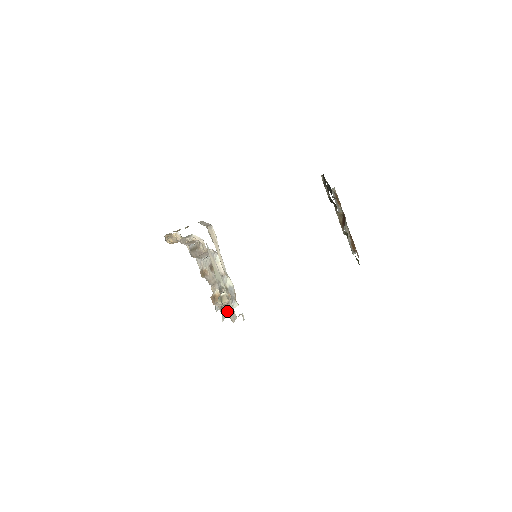
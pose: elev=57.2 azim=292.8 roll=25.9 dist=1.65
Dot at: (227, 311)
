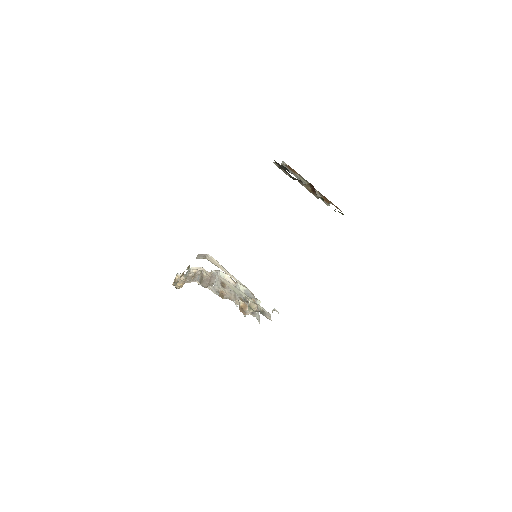
Dot at: occluded
